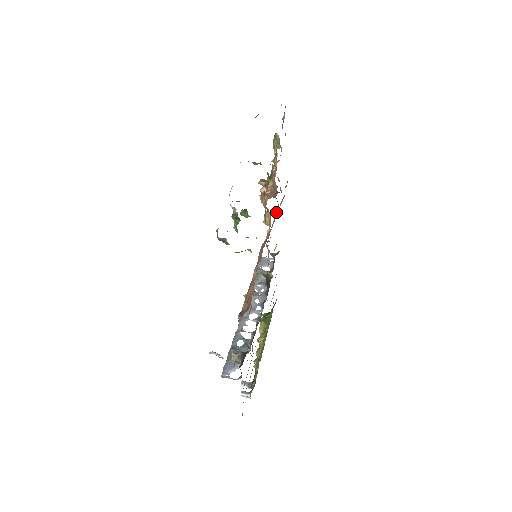
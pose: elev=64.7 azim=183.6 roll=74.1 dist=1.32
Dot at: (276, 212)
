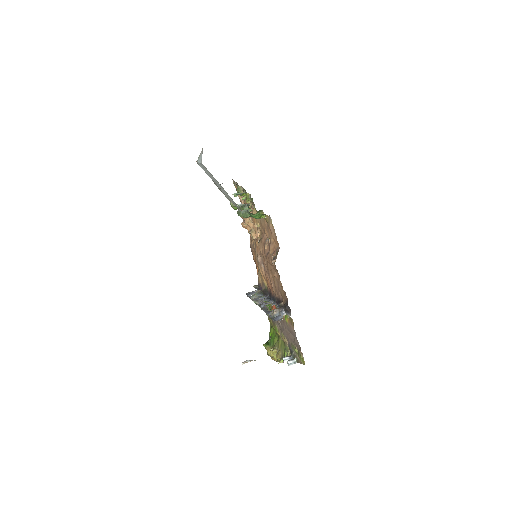
Dot at: occluded
